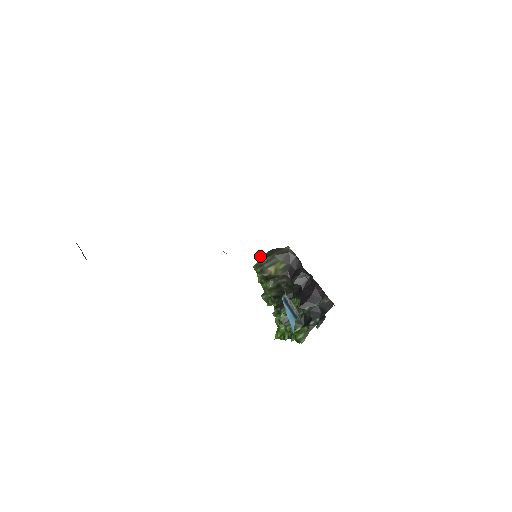
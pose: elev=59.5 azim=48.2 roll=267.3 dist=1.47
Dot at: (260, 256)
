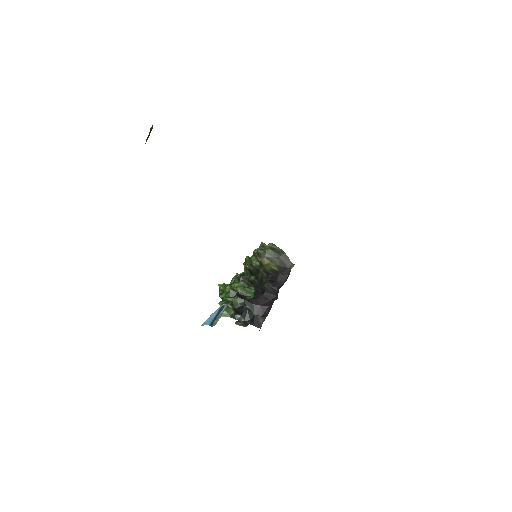
Dot at: (274, 244)
